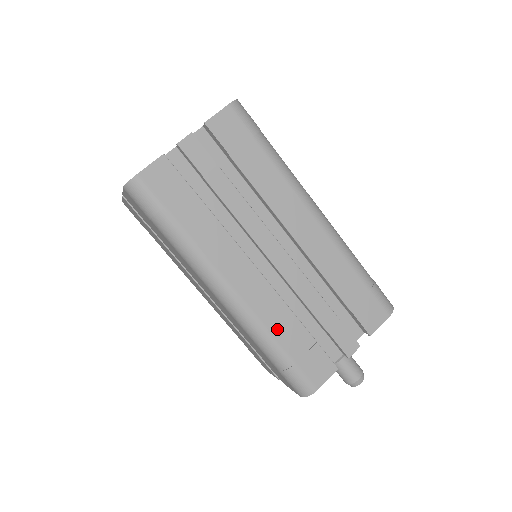
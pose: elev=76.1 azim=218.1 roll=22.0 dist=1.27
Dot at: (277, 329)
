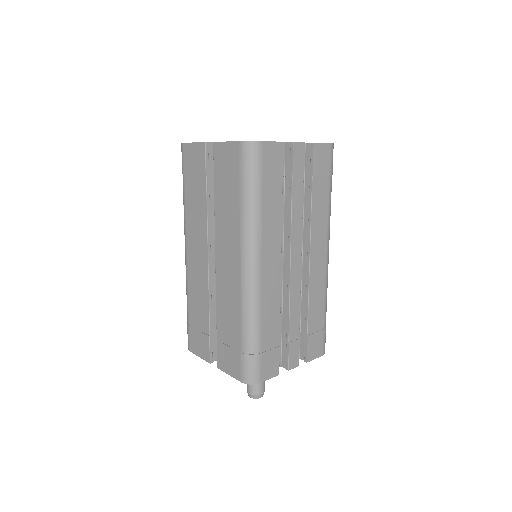
Dot at: (266, 319)
